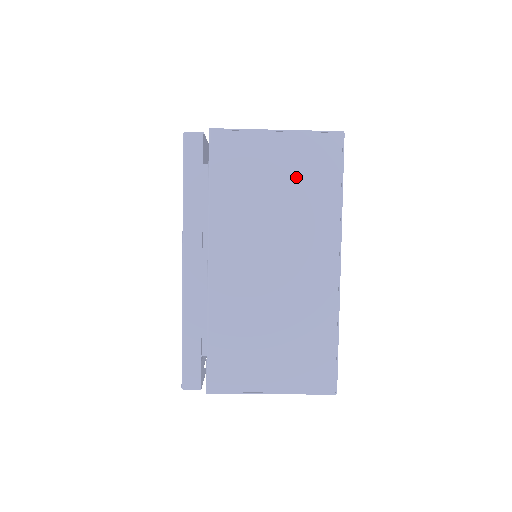
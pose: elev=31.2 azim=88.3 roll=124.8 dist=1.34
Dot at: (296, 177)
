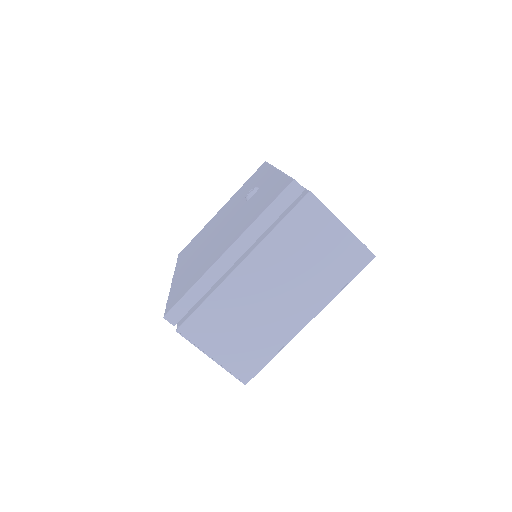
Dot at: (330, 258)
